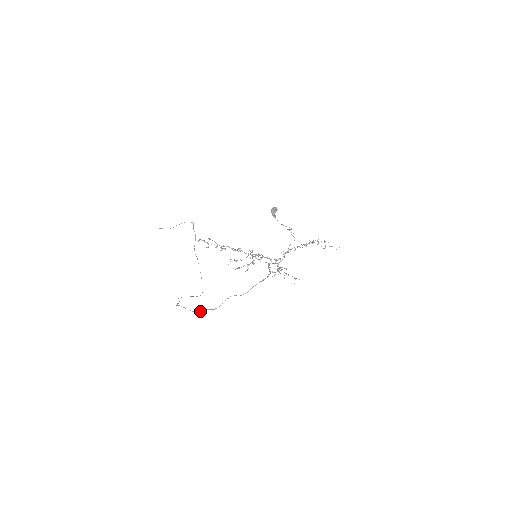
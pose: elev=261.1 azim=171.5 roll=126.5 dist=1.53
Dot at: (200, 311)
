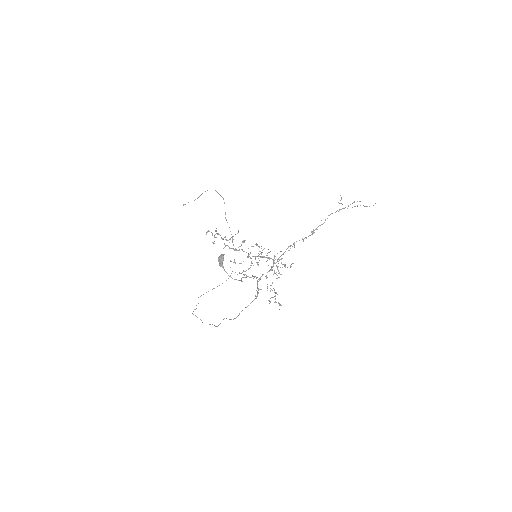
Dot at: occluded
